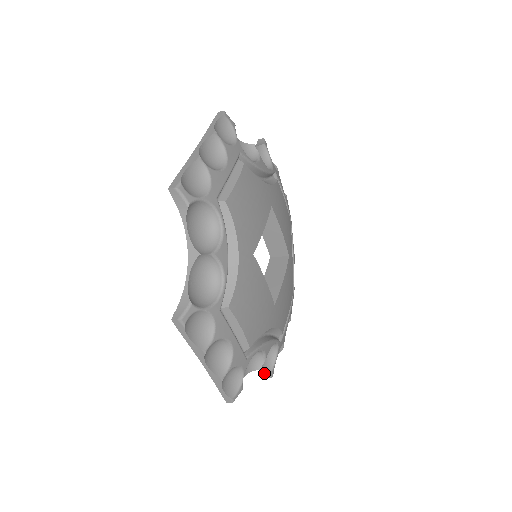
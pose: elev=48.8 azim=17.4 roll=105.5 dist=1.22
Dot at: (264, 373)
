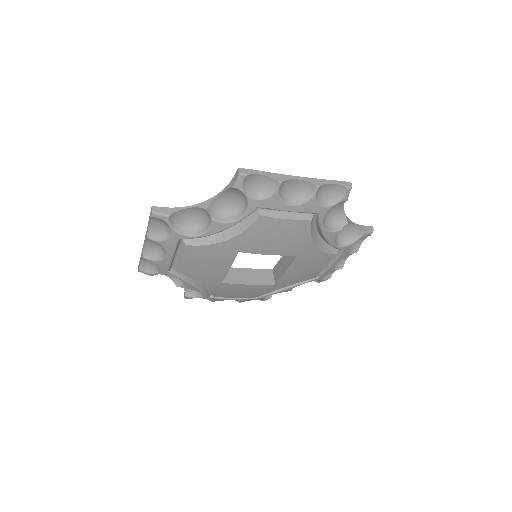
Dot at: occluded
